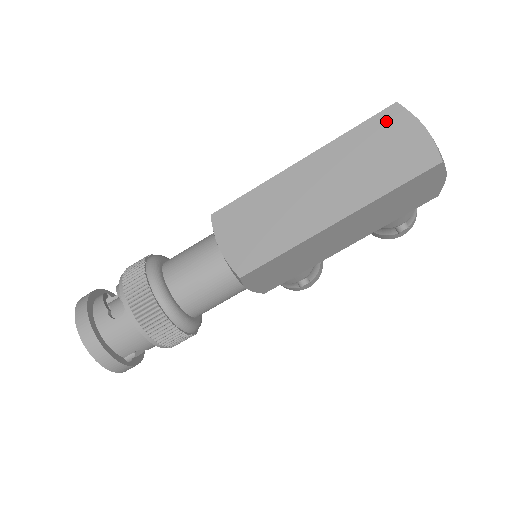
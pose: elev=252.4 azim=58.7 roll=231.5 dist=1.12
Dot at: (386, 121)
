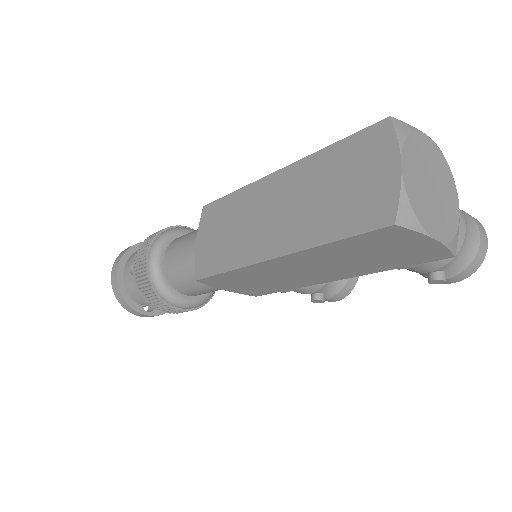
Dot at: (367, 143)
